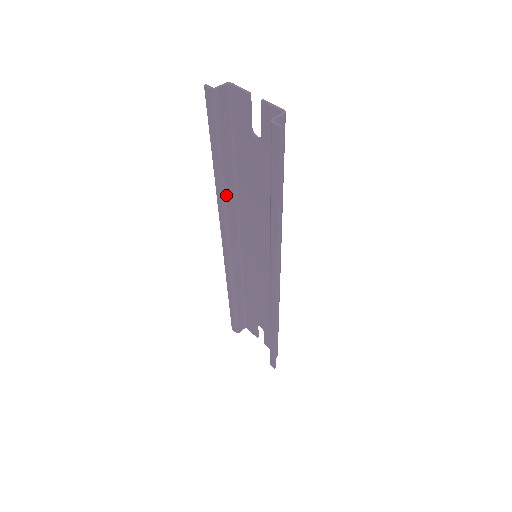
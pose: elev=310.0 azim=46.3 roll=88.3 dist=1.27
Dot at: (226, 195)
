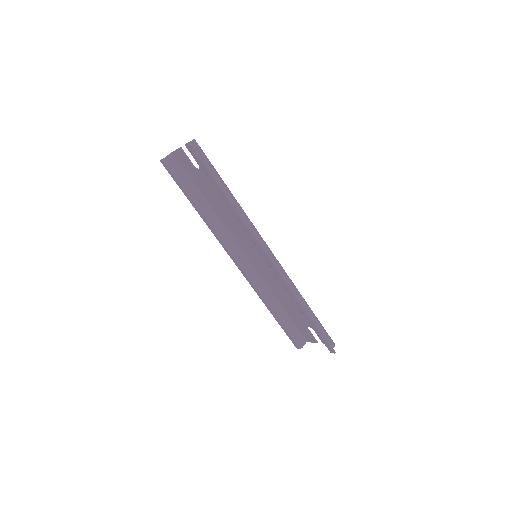
Dot at: (212, 223)
